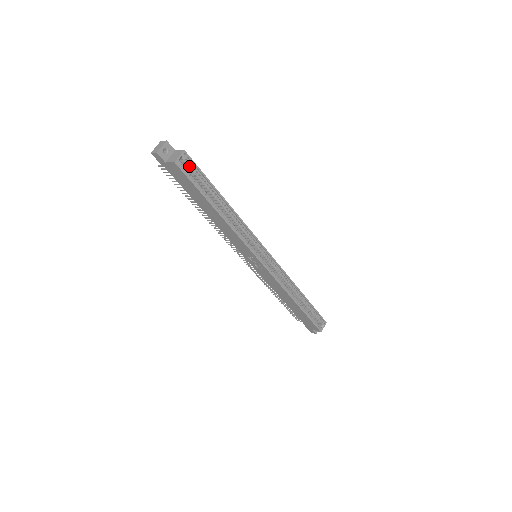
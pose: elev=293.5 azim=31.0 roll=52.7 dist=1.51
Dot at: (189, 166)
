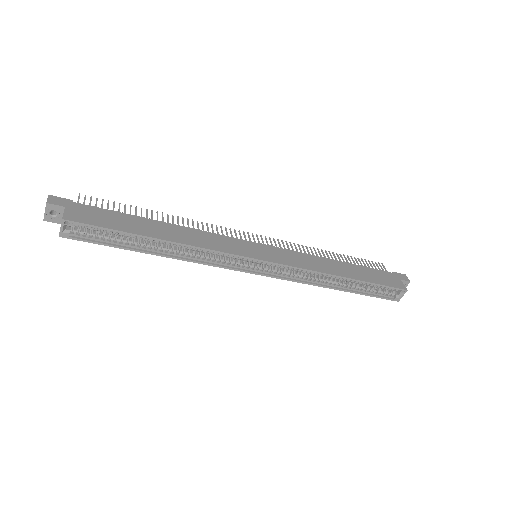
Dot at: (84, 227)
